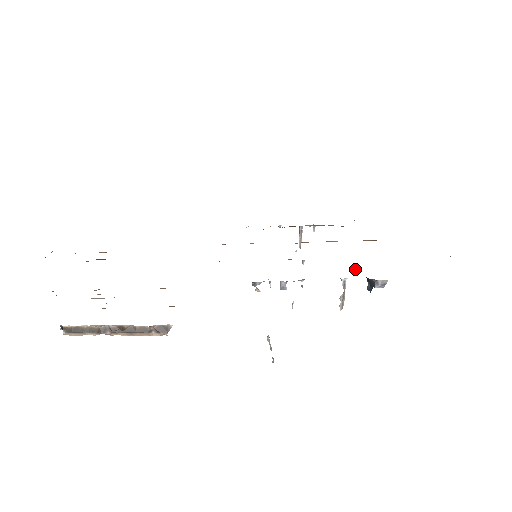
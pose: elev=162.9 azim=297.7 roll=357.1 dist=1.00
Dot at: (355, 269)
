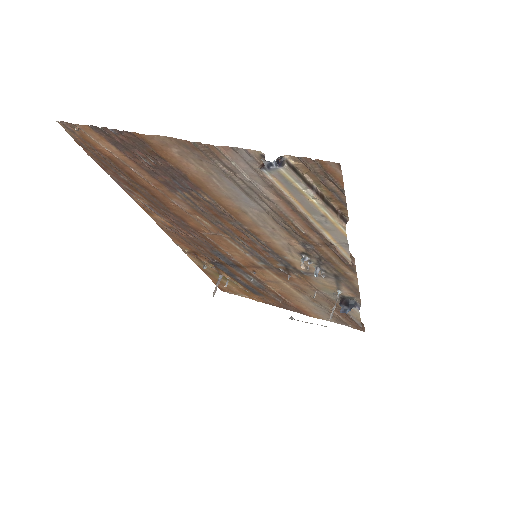
Dot at: (333, 294)
